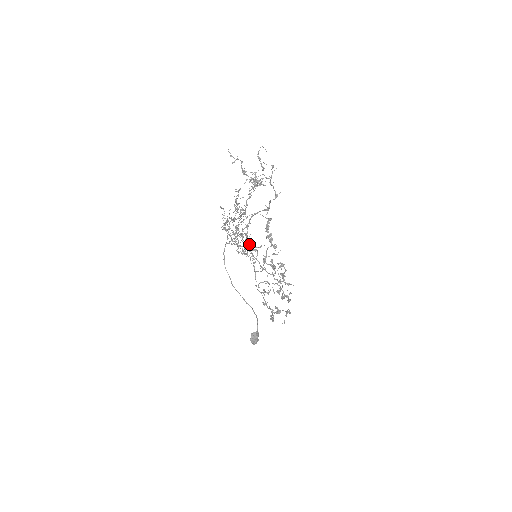
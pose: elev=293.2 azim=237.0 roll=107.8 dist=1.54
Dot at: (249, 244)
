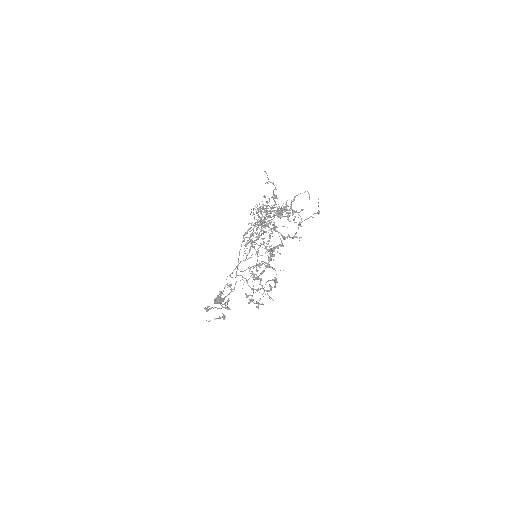
Dot at: occluded
